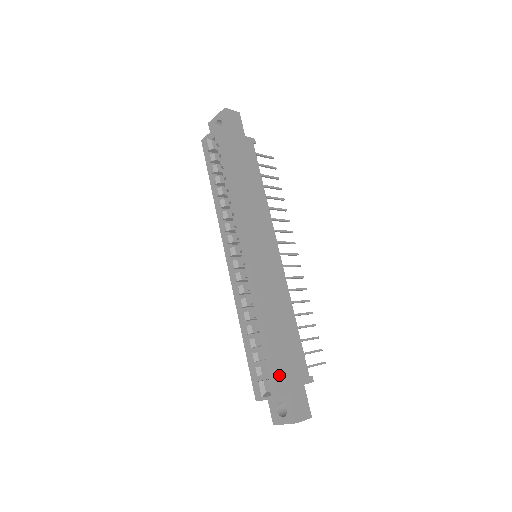
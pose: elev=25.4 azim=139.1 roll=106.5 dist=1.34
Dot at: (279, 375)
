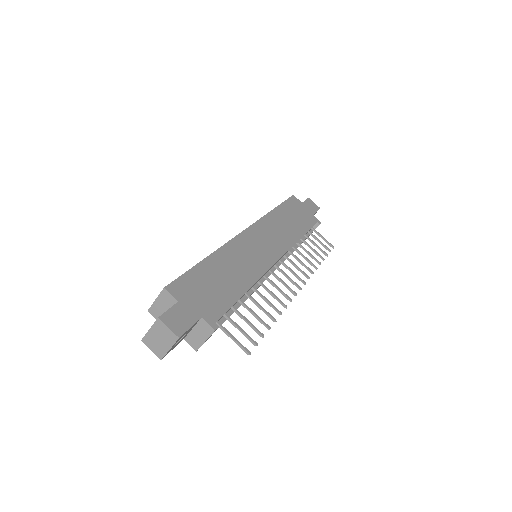
Dot at: (184, 283)
